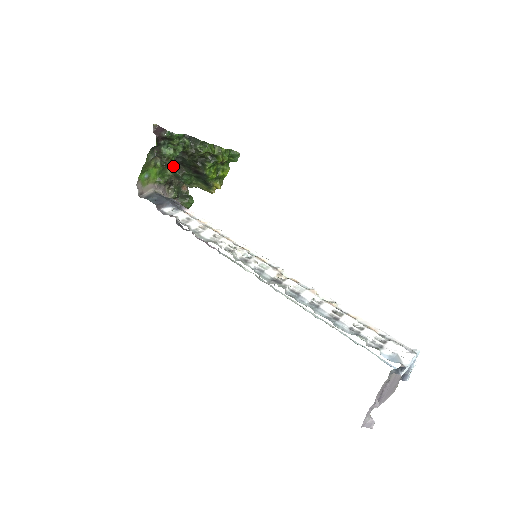
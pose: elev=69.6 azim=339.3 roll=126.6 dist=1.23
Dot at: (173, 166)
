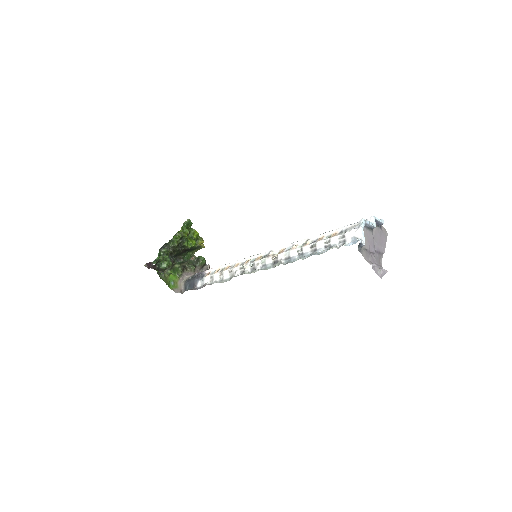
Dot at: (175, 263)
